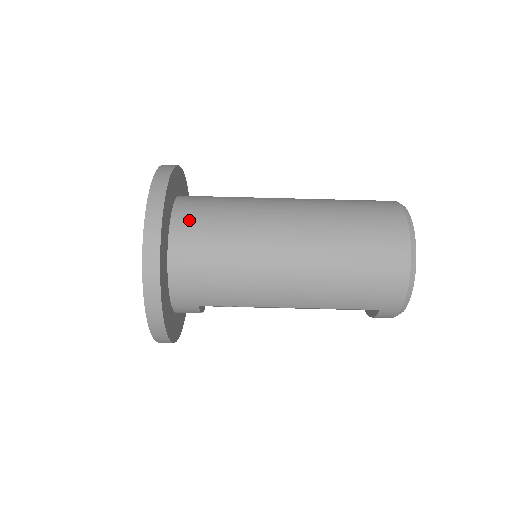
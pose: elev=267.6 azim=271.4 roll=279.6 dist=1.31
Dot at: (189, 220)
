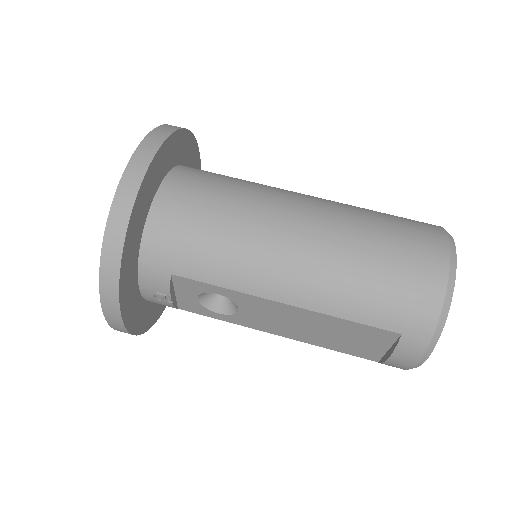
Dot at: (192, 174)
